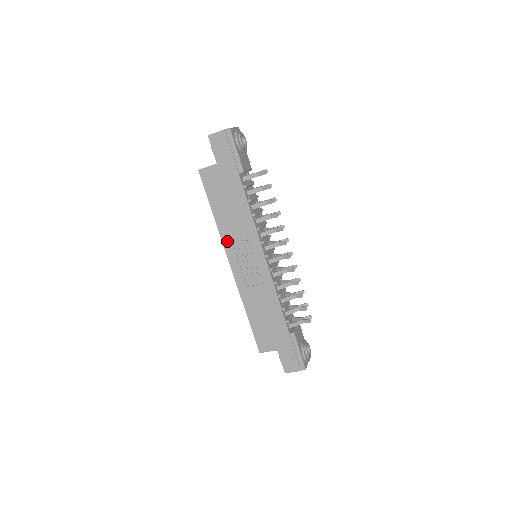
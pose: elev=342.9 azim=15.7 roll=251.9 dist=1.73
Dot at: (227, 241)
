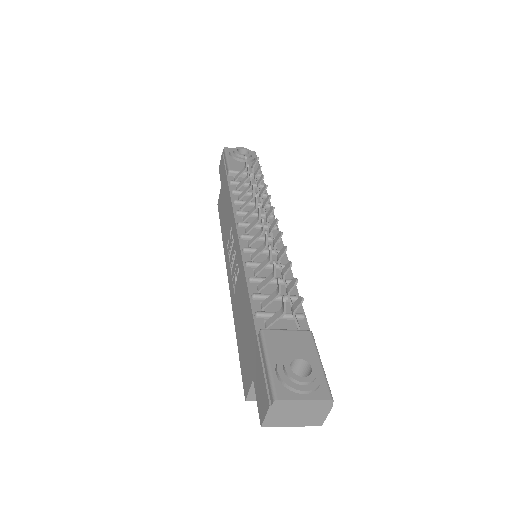
Dot at: (226, 252)
